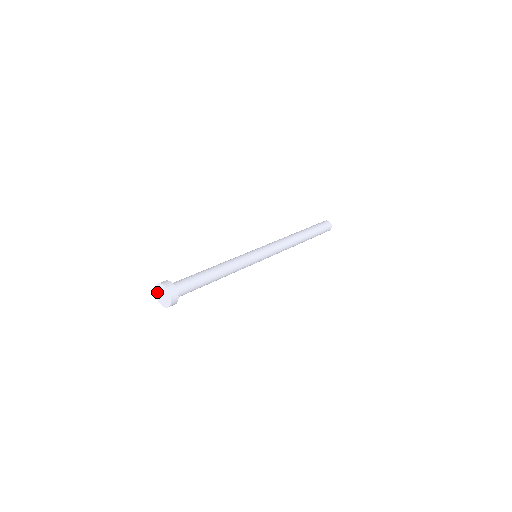
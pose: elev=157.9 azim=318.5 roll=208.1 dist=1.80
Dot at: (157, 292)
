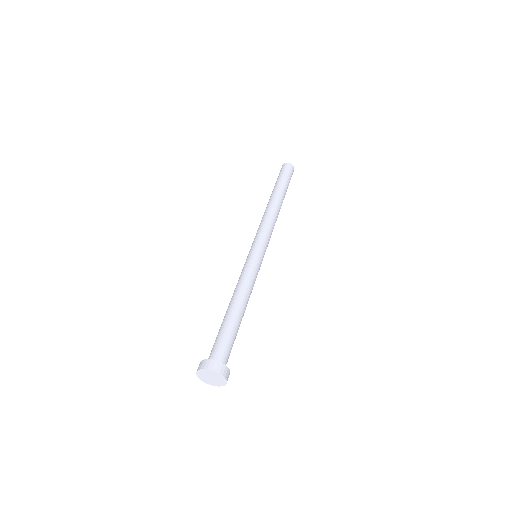
Dot at: (204, 372)
